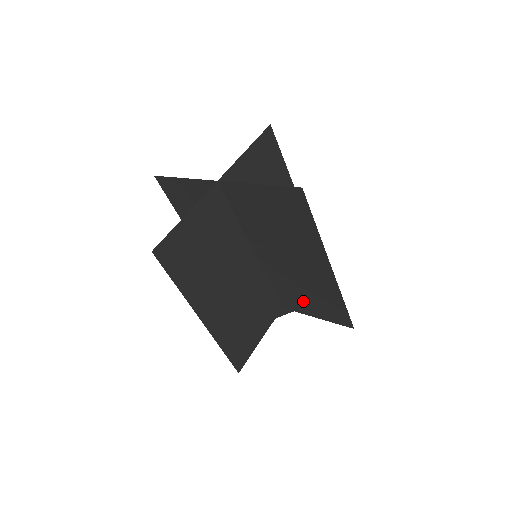
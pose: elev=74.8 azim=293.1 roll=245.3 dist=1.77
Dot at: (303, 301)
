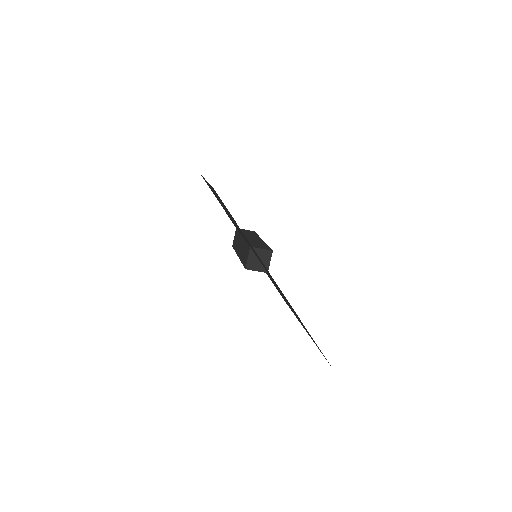
Dot at: occluded
